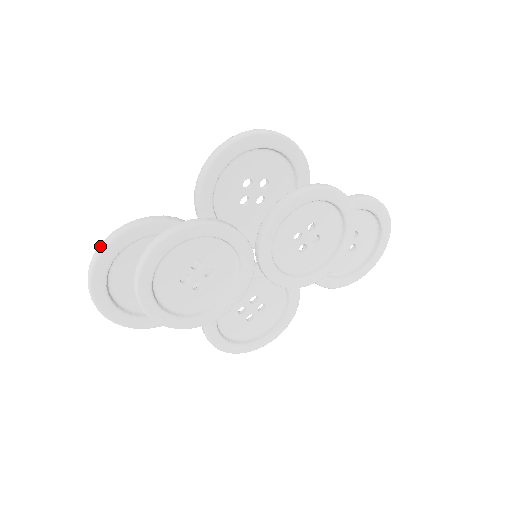
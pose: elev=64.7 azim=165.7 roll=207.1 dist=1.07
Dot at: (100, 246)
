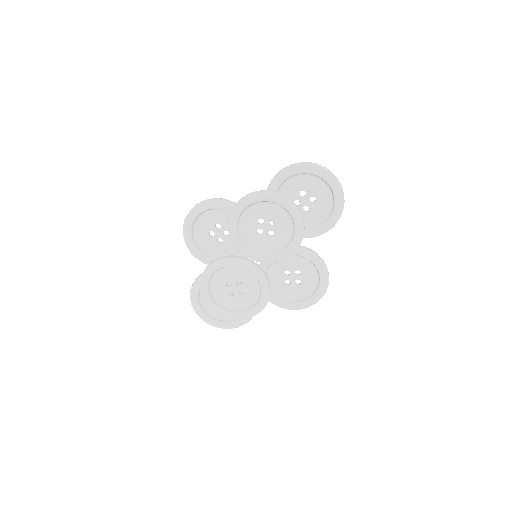
Dot at: (192, 304)
